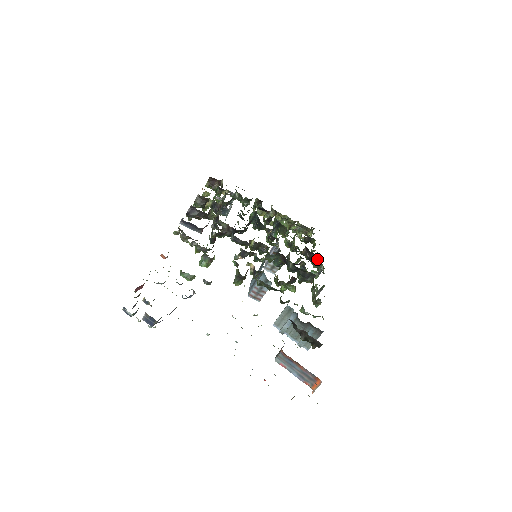
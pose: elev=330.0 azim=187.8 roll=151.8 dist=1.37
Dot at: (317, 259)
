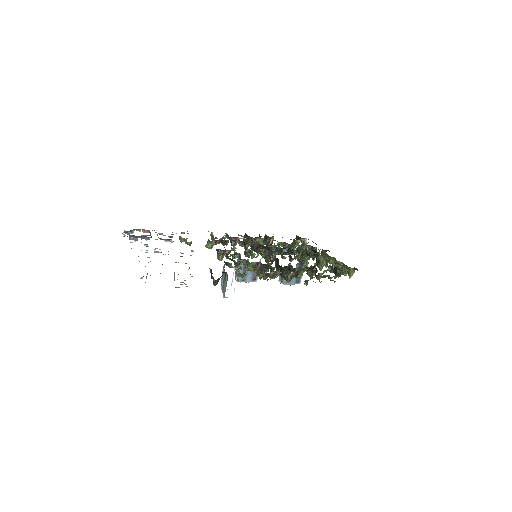
Dot at: (321, 276)
